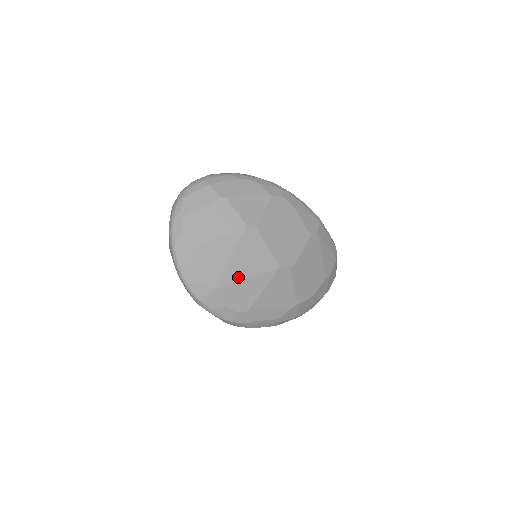
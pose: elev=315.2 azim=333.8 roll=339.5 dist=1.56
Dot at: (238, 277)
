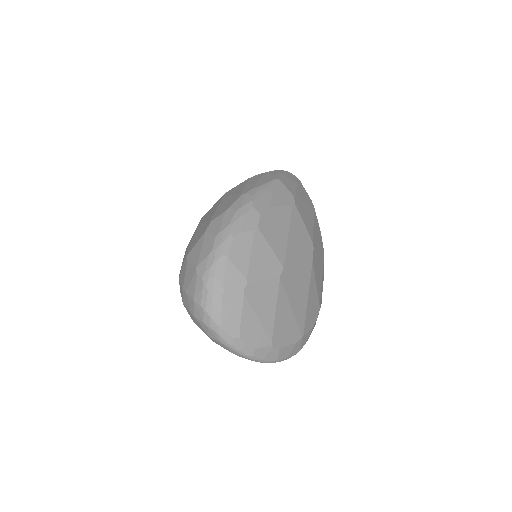
Dot at: (304, 308)
